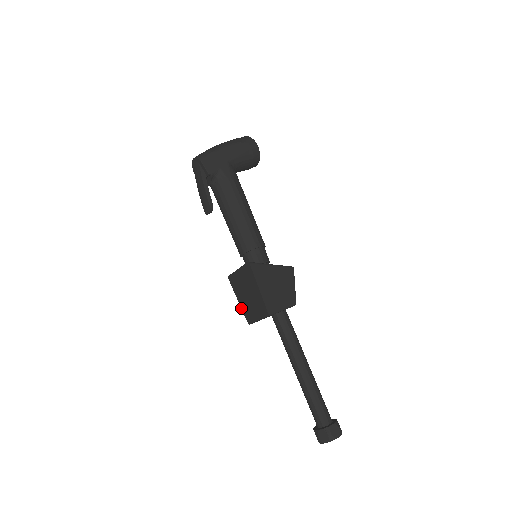
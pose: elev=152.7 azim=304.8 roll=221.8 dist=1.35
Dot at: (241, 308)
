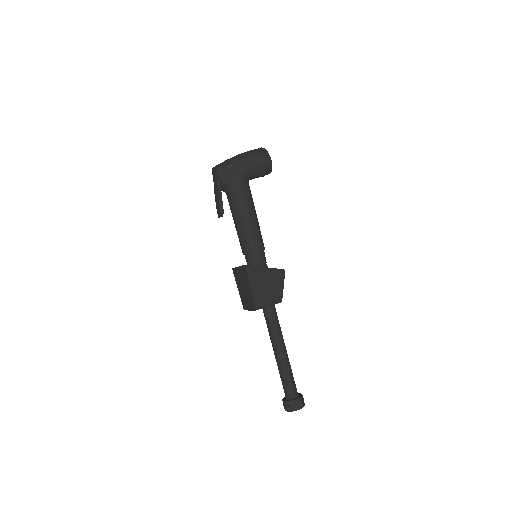
Dot at: (240, 296)
